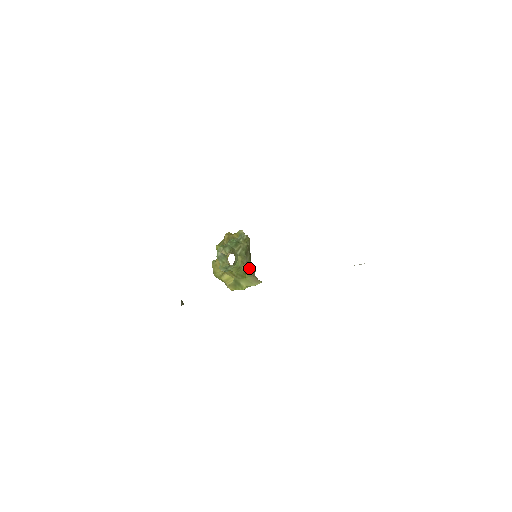
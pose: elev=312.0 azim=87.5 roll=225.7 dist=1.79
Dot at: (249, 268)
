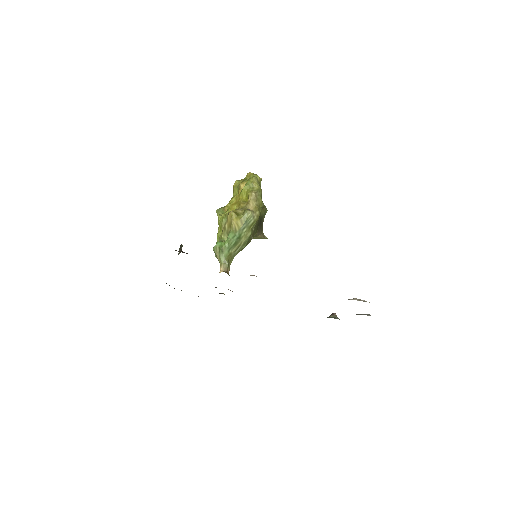
Dot at: (254, 235)
